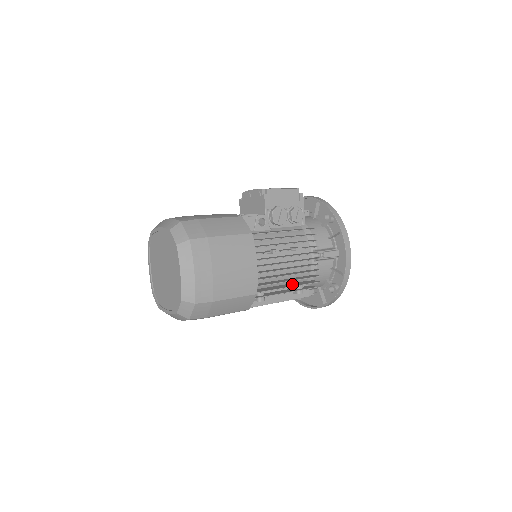
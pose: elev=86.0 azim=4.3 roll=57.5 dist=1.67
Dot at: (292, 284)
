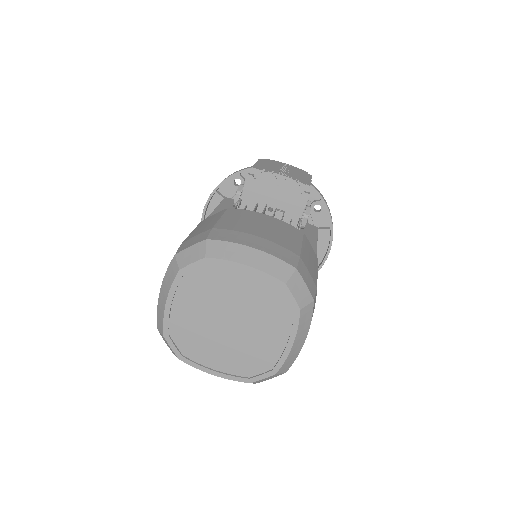
Dot at: occluded
